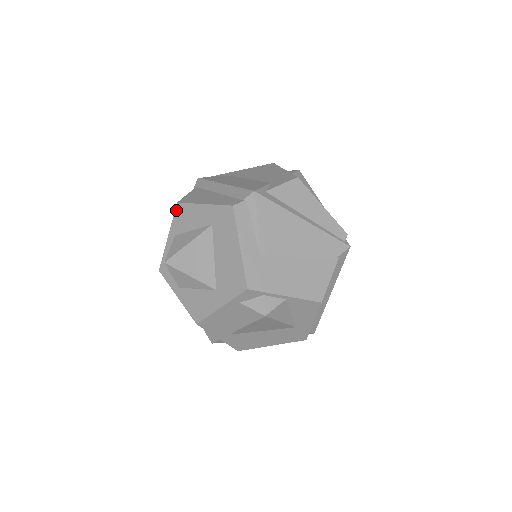
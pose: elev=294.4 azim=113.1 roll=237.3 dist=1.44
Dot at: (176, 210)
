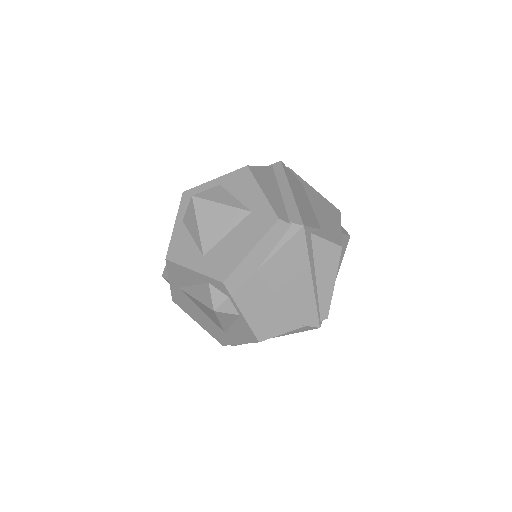
Dot at: (241, 169)
